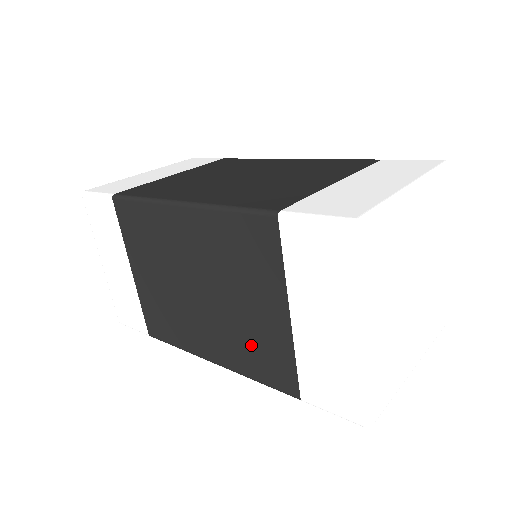
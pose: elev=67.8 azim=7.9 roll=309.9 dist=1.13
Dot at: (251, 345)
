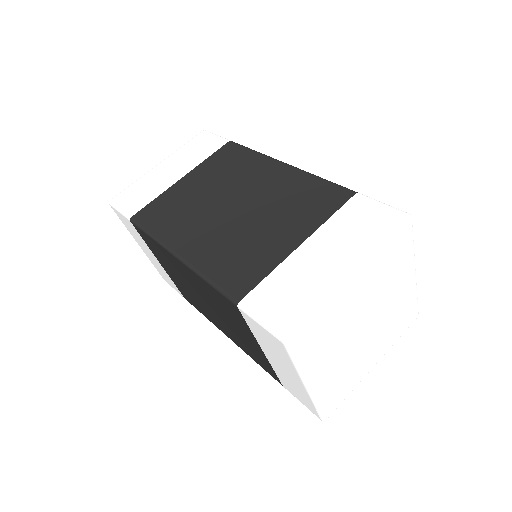
Dot at: (237, 252)
